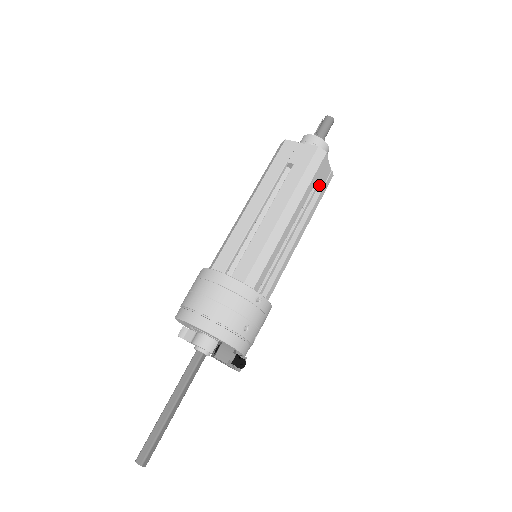
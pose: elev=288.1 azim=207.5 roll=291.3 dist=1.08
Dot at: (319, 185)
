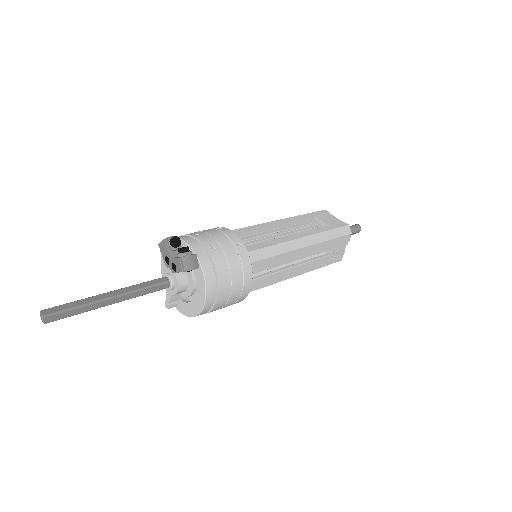
Dot at: (324, 223)
